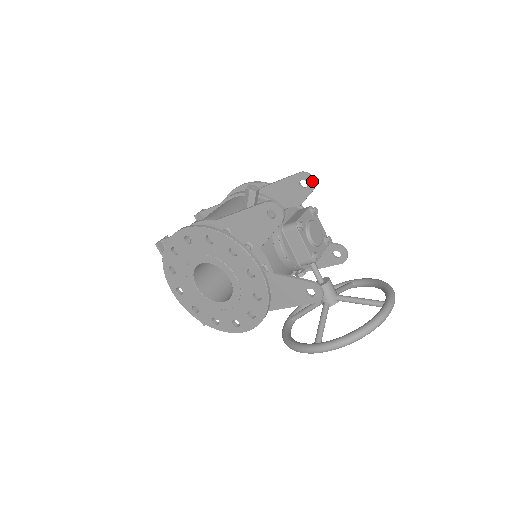
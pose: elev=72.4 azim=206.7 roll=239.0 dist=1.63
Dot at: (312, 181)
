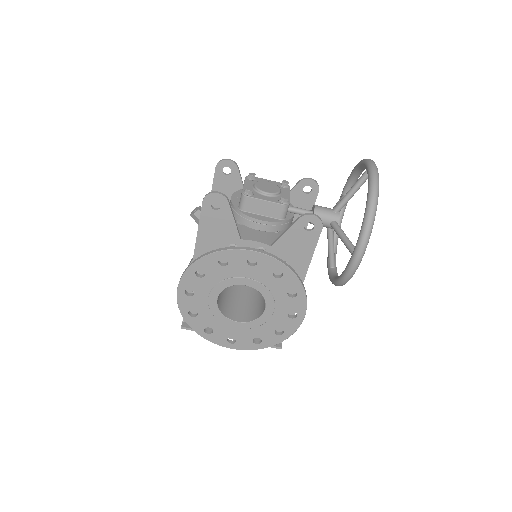
Dot at: (229, 162)
